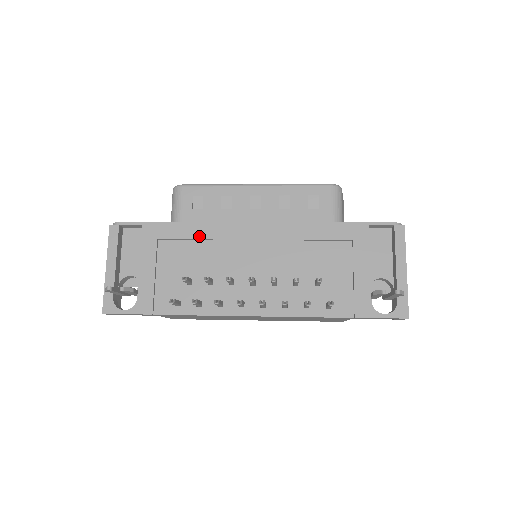
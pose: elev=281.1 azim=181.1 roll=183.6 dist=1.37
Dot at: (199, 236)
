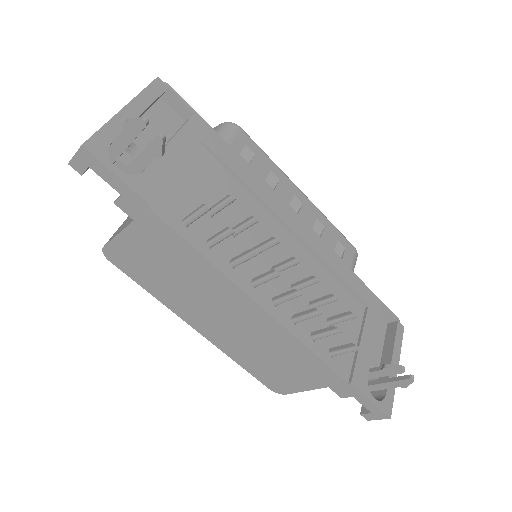
Dot at: (245, 179)
